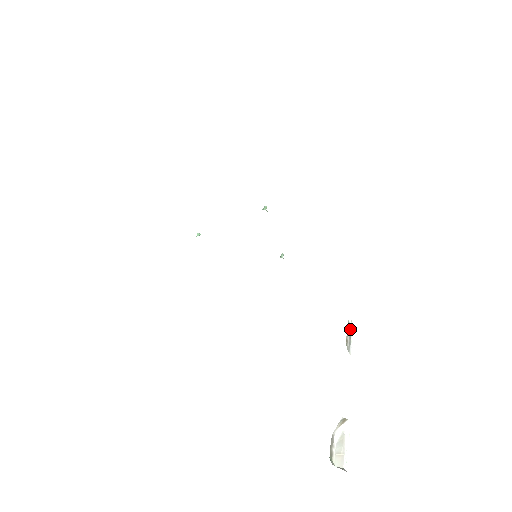
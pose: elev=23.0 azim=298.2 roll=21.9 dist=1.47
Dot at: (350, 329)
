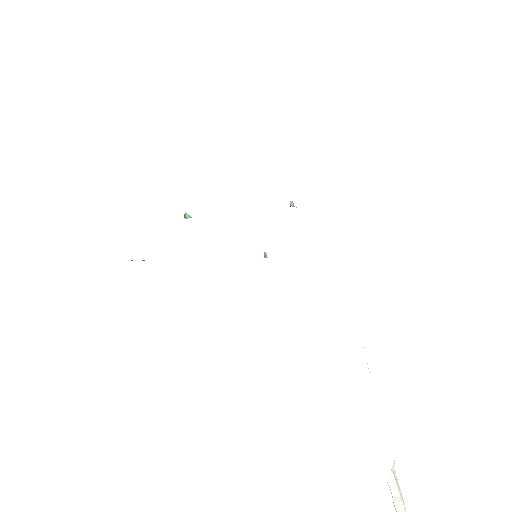
Dot at: occluded
